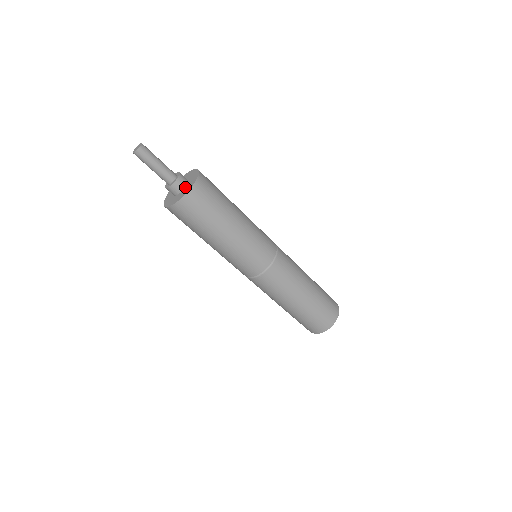
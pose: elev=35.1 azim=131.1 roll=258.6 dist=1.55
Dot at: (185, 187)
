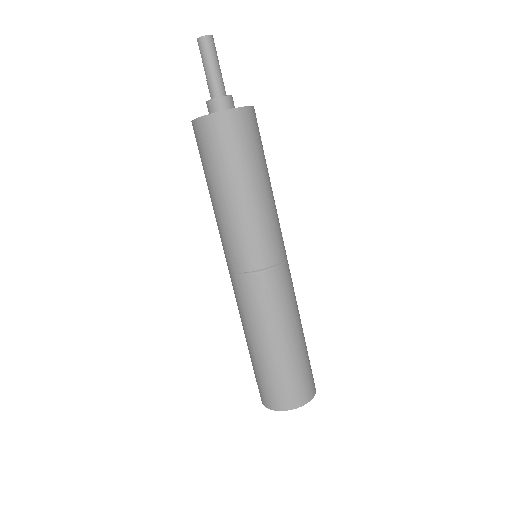
Dot at: occluded
